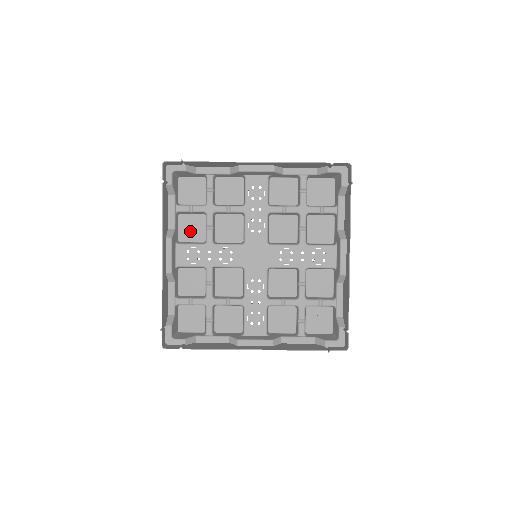
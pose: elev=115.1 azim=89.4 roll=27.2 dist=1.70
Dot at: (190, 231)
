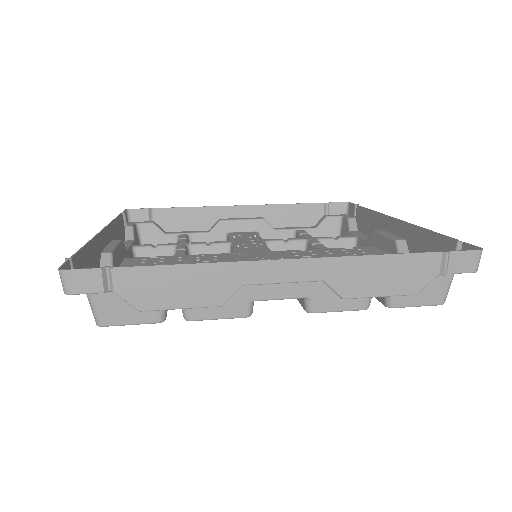
Dot at: occluded
